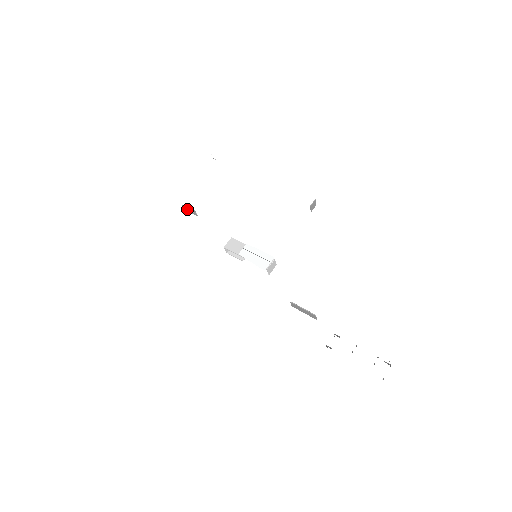
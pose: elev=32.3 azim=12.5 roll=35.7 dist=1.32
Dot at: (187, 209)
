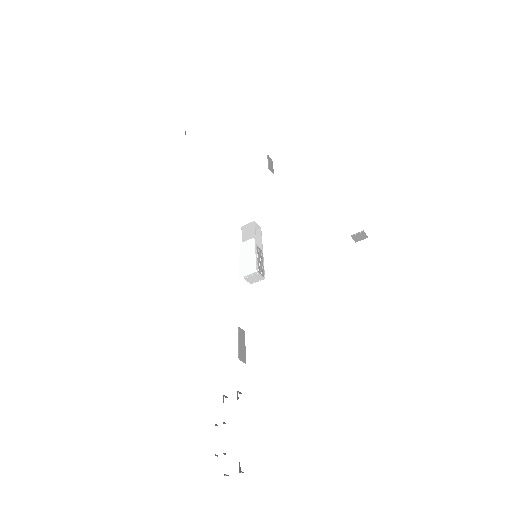
Dot at: (270, 161)
